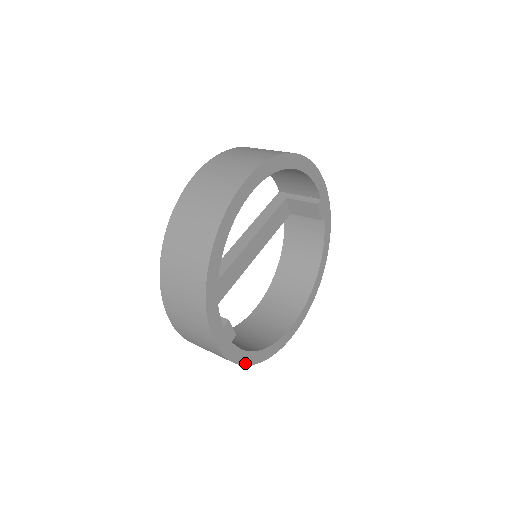
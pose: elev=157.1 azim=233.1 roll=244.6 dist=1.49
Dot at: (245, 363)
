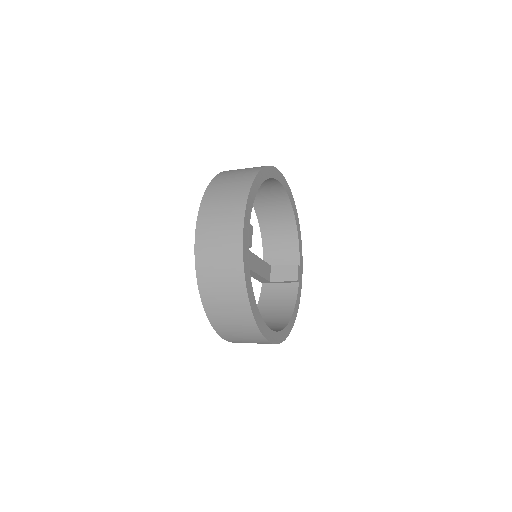
Dot at: (247, 285)
